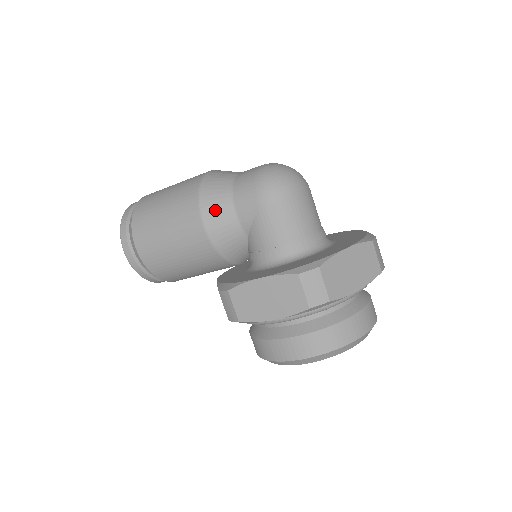
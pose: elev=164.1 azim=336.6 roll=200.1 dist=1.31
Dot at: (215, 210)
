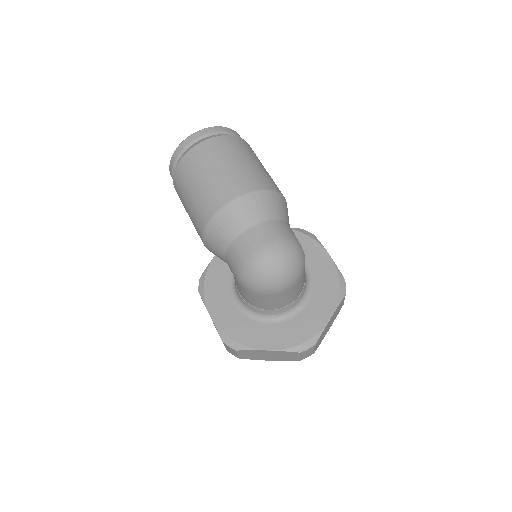
Dot at: (212, 245)
